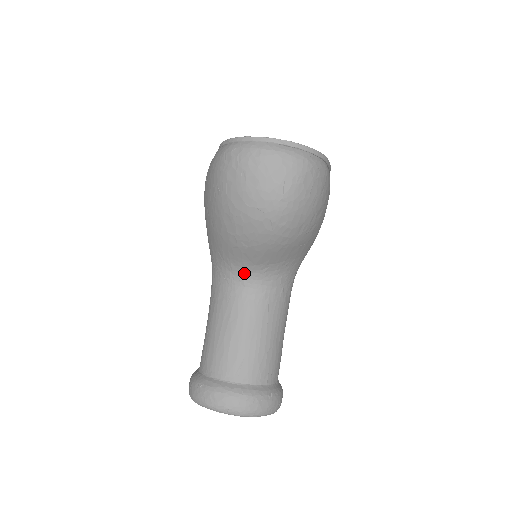
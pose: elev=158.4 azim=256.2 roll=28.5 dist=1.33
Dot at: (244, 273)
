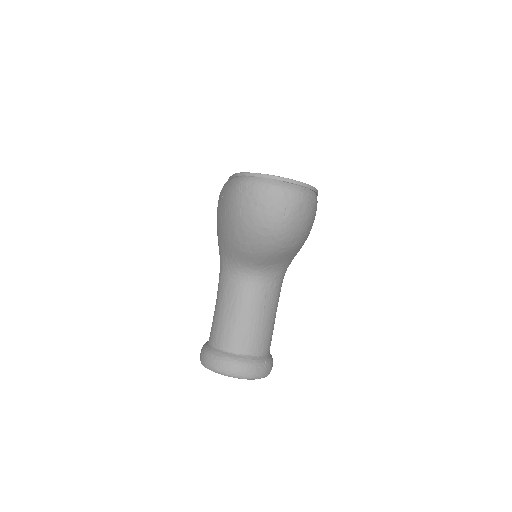
Dot at: (248, 271)
